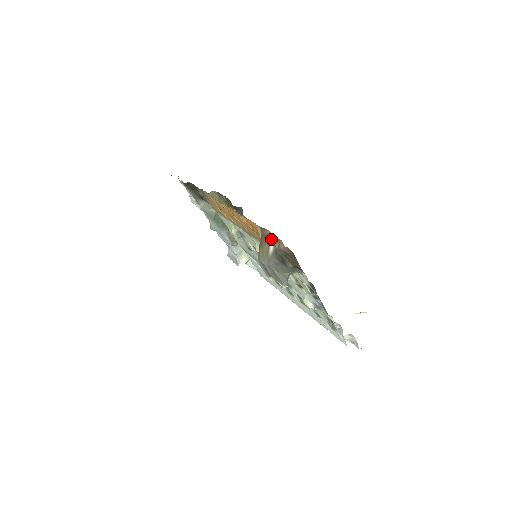
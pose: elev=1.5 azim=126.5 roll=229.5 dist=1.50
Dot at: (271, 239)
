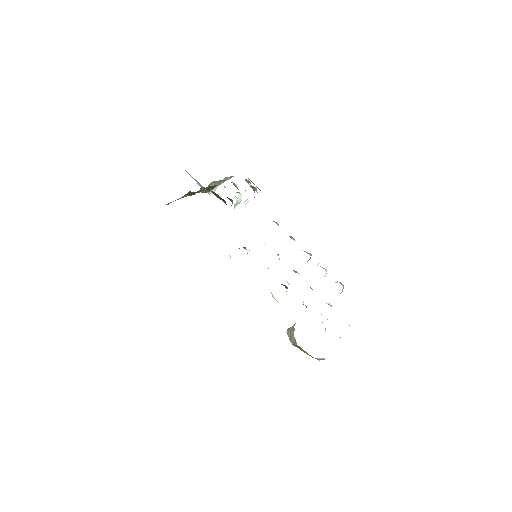
Dot at: occluded
